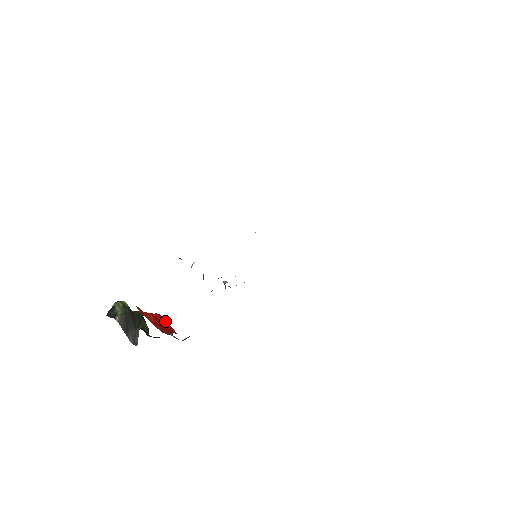
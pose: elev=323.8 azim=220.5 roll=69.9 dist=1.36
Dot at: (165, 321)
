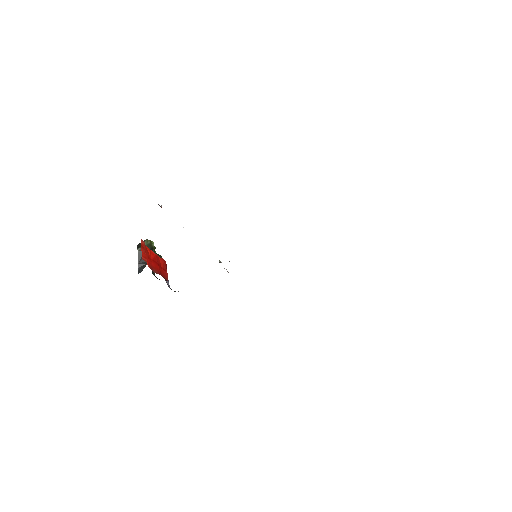
Dot at: (165, 267)
